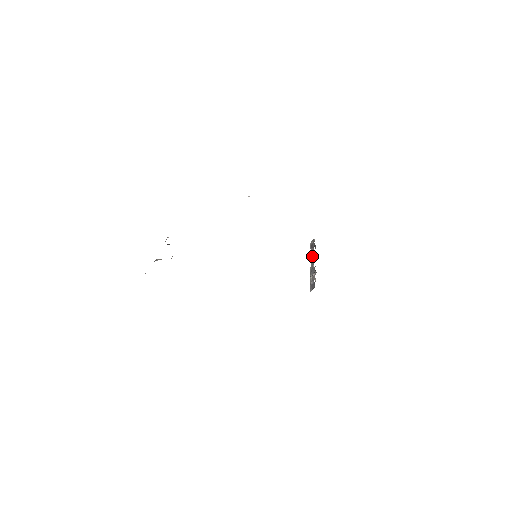
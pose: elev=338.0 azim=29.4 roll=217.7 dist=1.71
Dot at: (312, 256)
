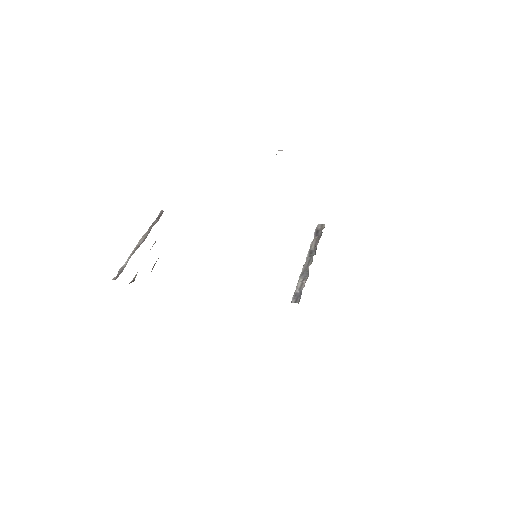
Dot at: (312, 249)
